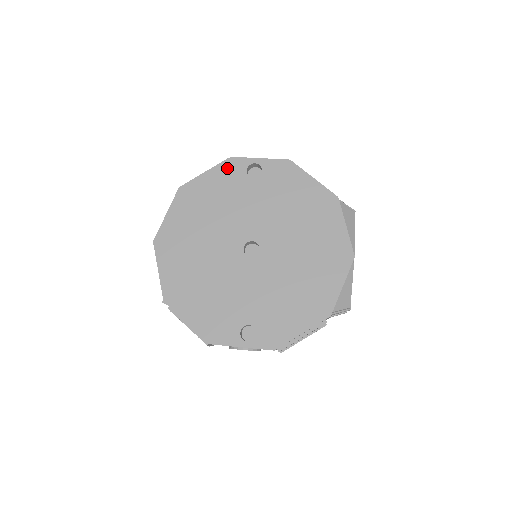
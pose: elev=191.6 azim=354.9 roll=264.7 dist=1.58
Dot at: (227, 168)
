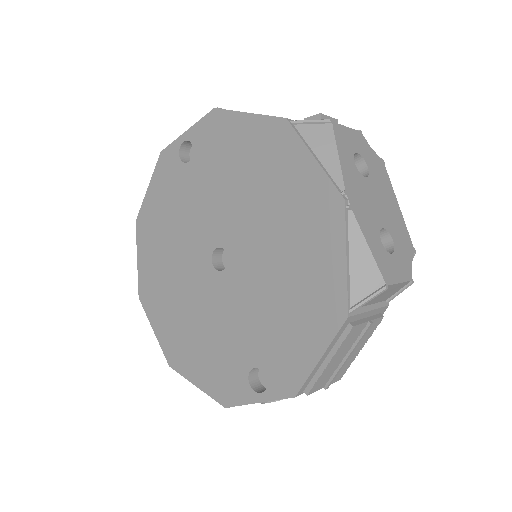
Dot at: (163, 168)
